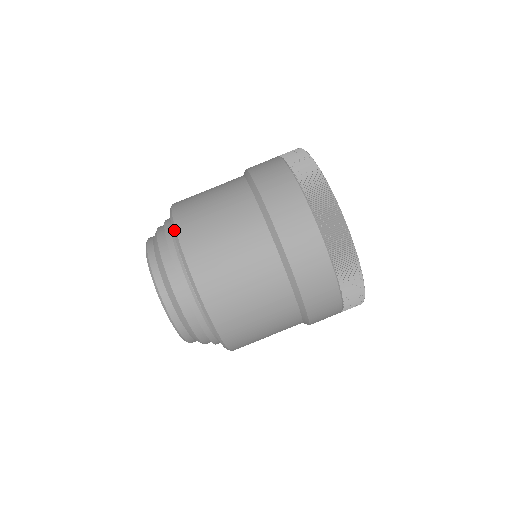
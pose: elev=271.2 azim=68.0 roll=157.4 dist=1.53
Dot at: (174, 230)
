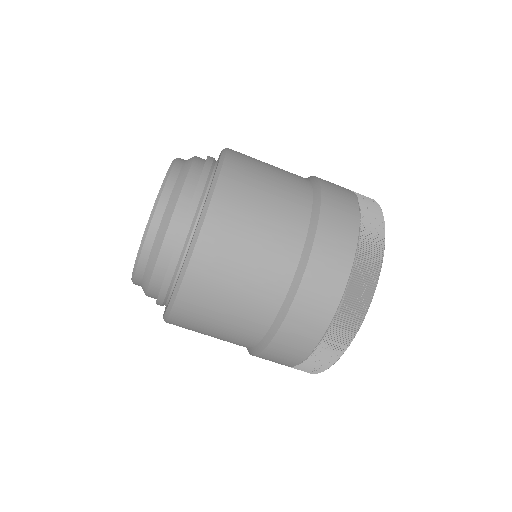
Dot at: (193, 244)
